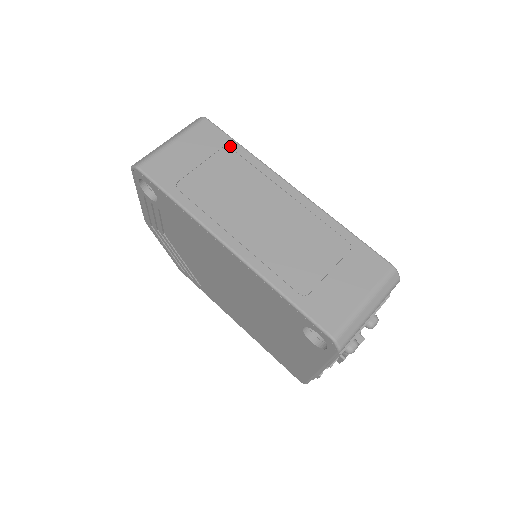
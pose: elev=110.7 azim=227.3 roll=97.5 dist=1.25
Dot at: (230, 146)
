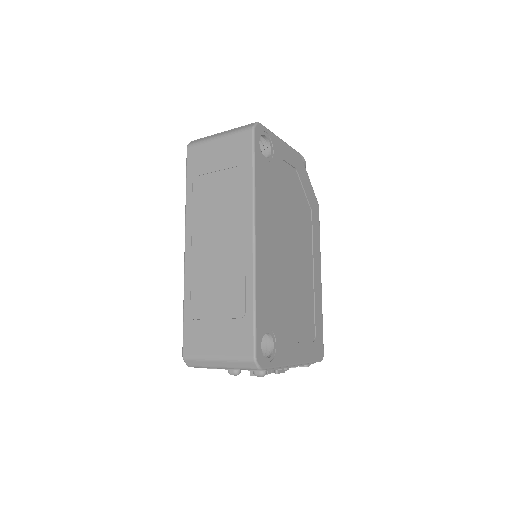
Dot at: (246, 168)
